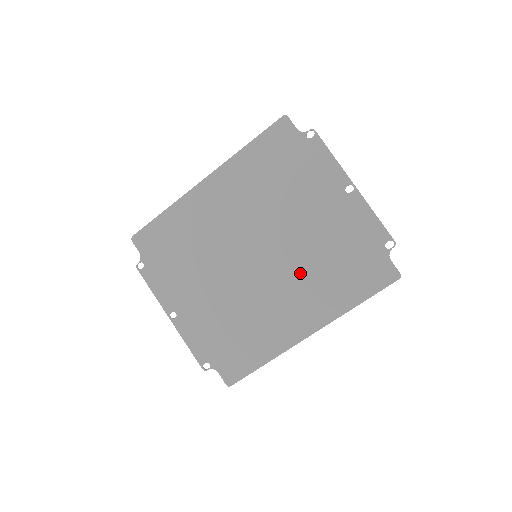
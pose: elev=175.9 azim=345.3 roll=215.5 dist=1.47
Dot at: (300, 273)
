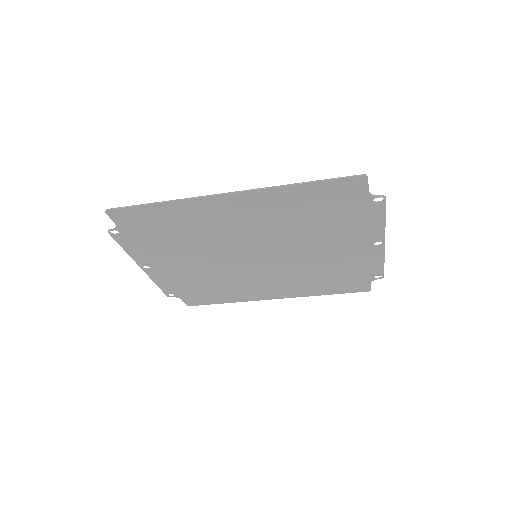
Dot at: (291, 273)
